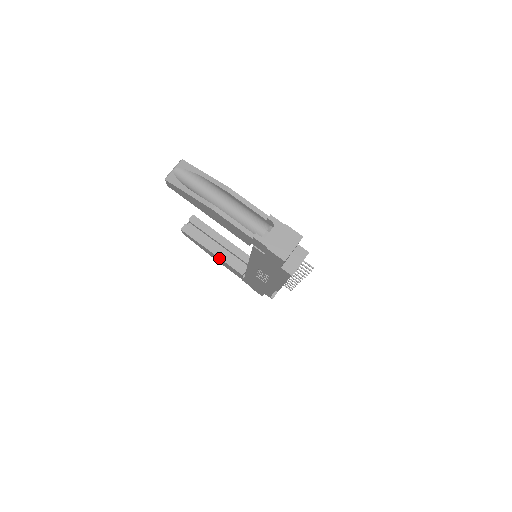
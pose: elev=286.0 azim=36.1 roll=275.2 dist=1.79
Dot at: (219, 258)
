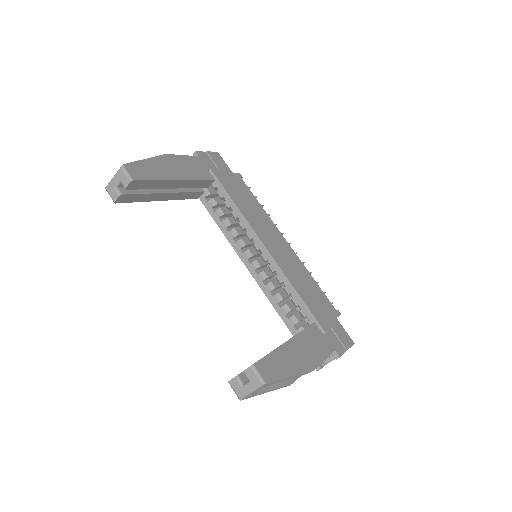
Dot at: (170, 199)
